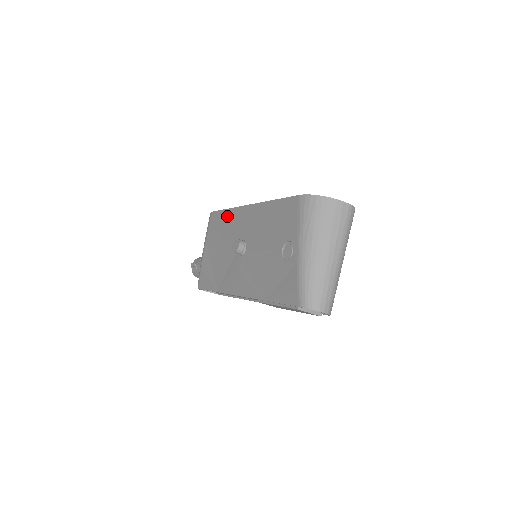
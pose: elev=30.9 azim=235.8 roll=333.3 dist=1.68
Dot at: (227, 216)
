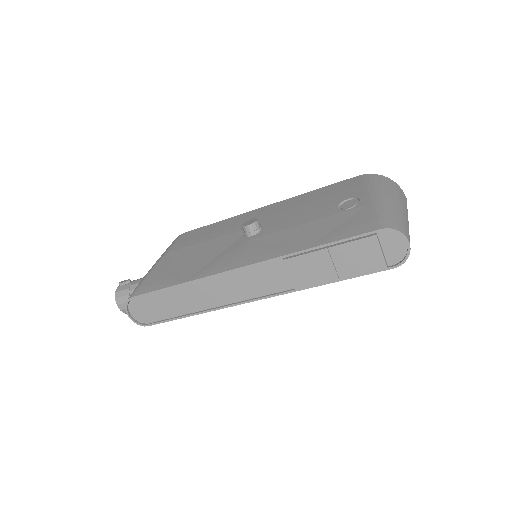
Dot at: (219, 224)
